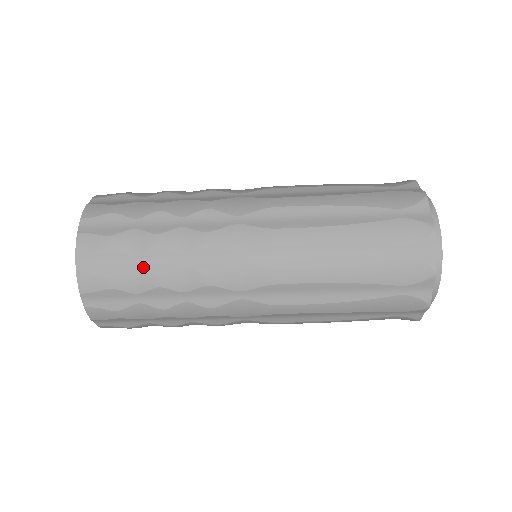
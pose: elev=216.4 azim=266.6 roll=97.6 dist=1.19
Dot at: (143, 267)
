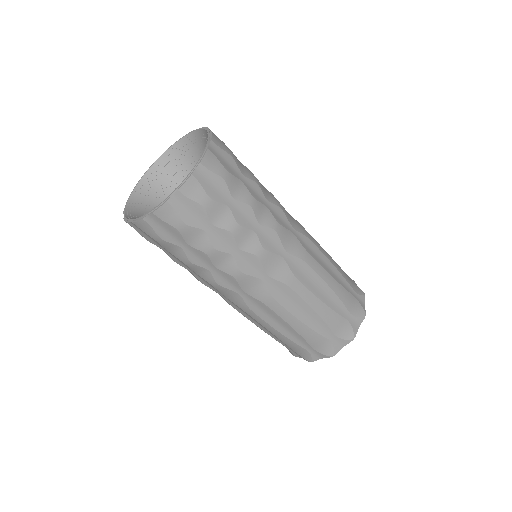
Dot at: (247, 186)
